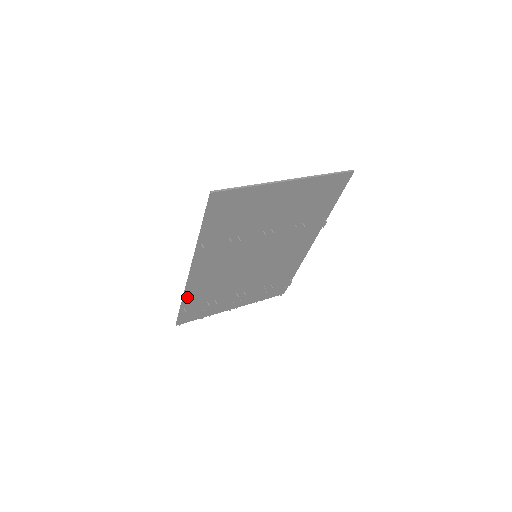
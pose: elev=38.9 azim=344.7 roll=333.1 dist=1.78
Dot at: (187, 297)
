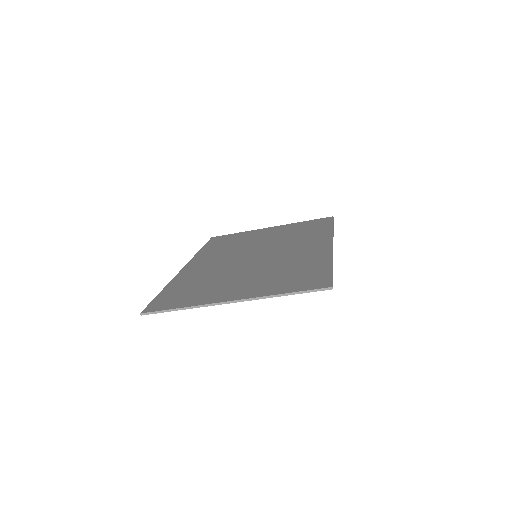
Dot at: occluded
